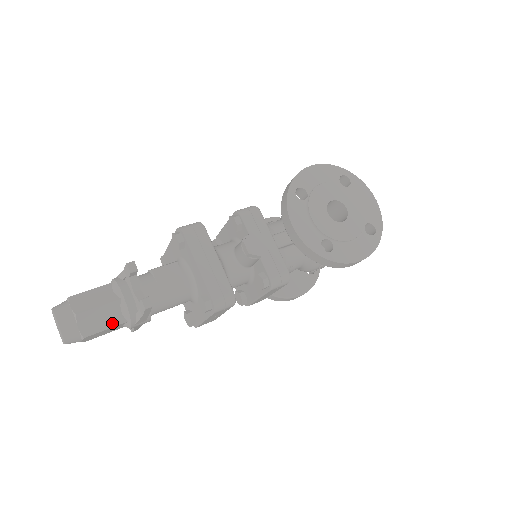
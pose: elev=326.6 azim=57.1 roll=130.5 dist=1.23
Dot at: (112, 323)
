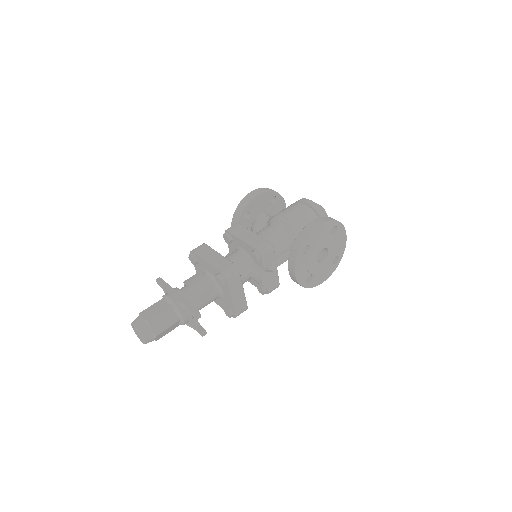
Dot at: (172, 329)
